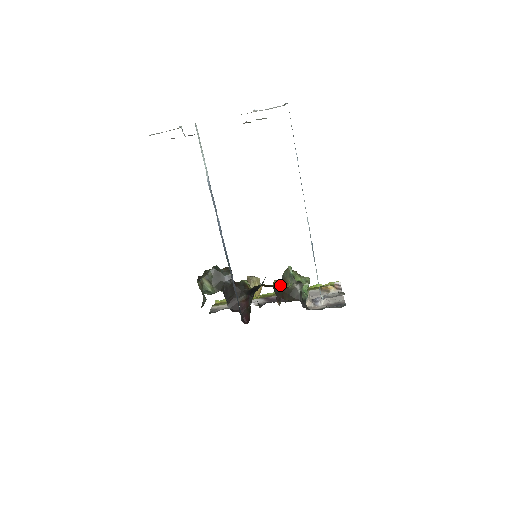
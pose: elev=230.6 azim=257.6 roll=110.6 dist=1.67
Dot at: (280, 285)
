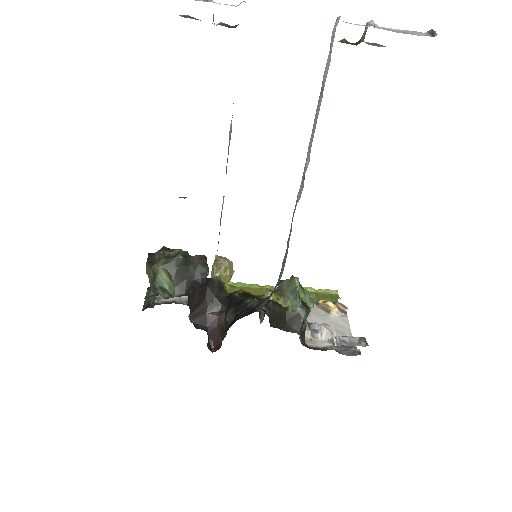
Dot at: (277, 304)
